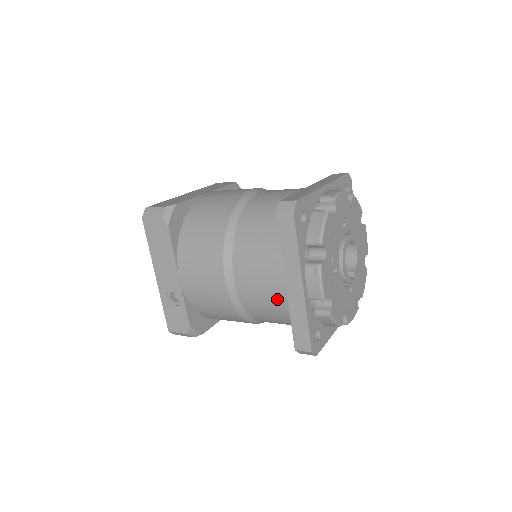
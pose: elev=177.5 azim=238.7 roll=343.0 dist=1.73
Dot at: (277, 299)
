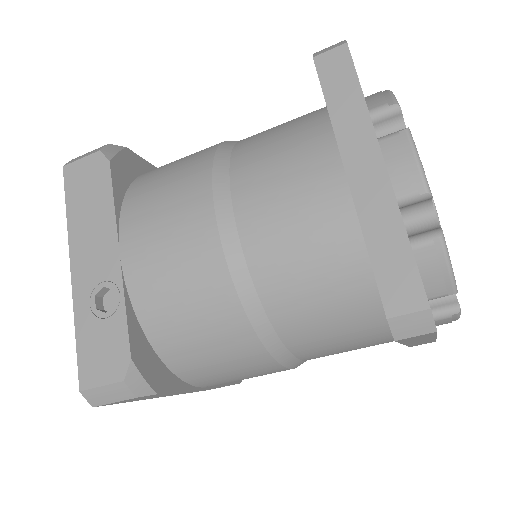
Dot at: (328, 223)
